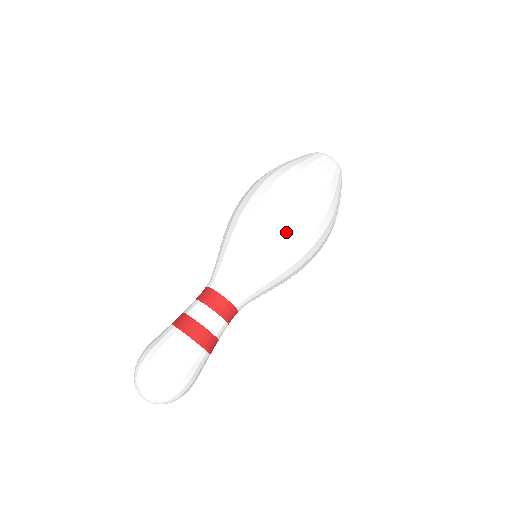
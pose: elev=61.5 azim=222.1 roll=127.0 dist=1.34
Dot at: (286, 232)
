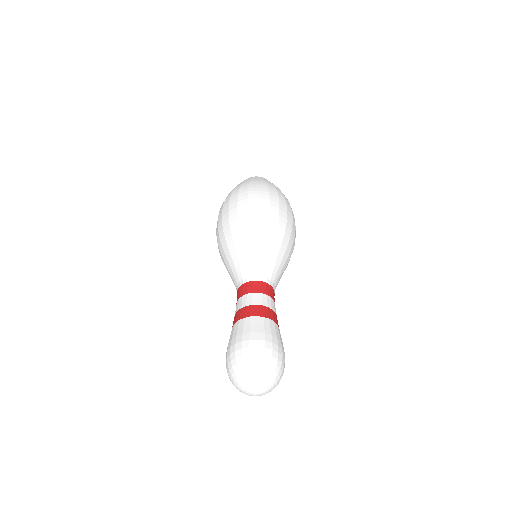
Dot at: (240, 215)
